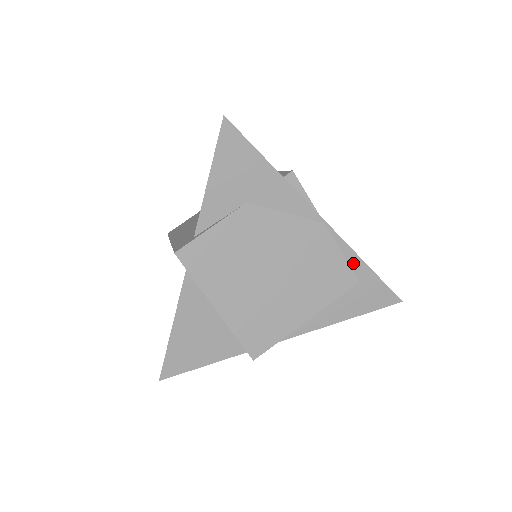
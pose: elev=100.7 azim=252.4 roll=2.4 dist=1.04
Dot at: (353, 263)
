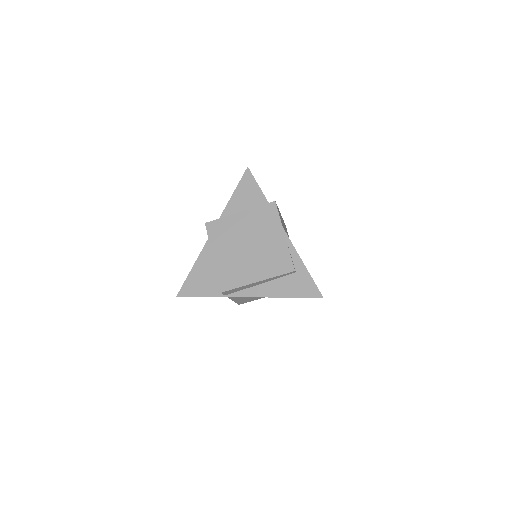
Dot at: (296, 261)
